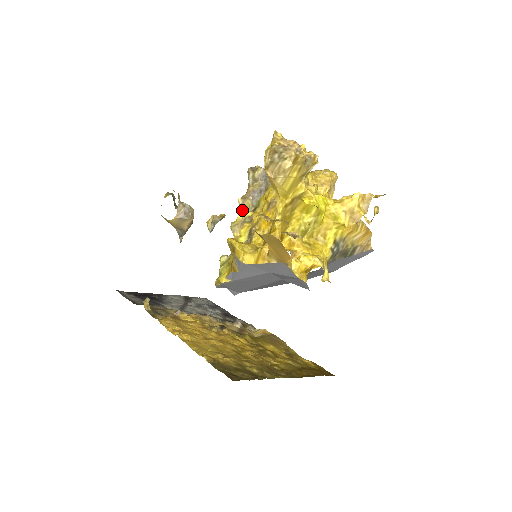
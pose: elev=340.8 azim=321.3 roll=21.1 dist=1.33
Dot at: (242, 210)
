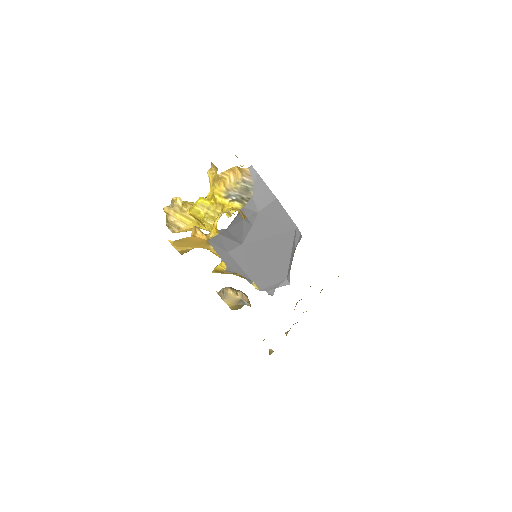
Dot at: occluded
